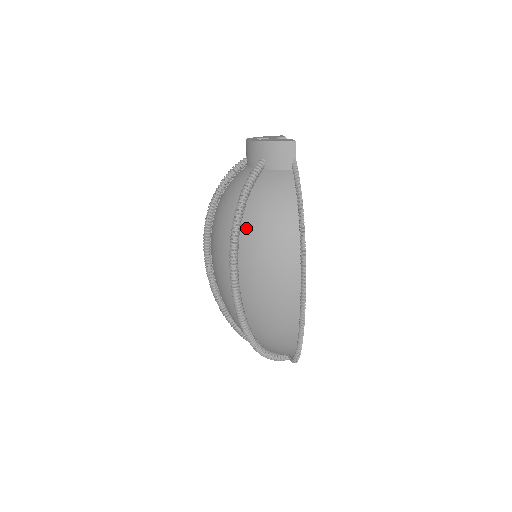
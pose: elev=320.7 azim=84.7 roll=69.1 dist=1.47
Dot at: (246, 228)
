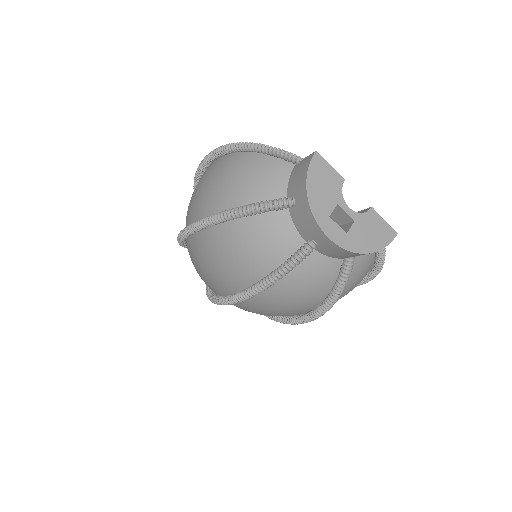
Dot at: occluded
